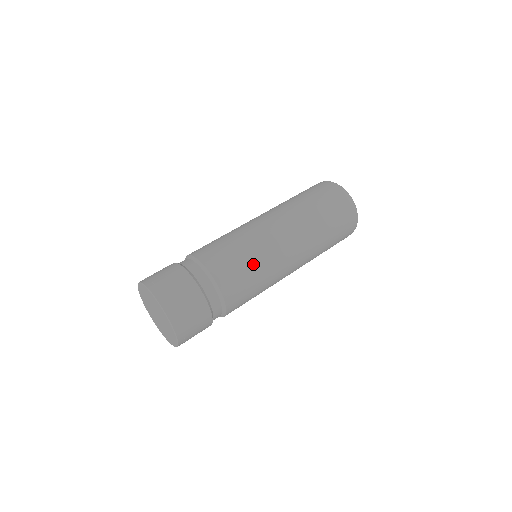
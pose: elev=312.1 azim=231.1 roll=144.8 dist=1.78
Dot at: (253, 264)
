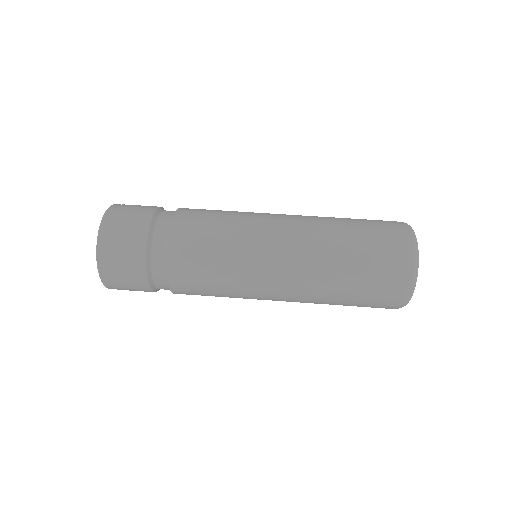
Dot at: (224, 239)
